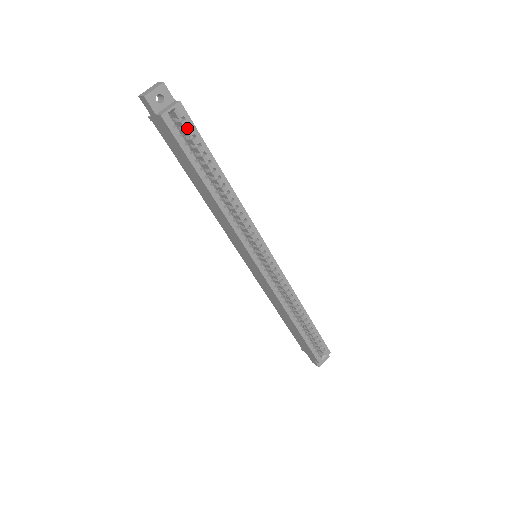
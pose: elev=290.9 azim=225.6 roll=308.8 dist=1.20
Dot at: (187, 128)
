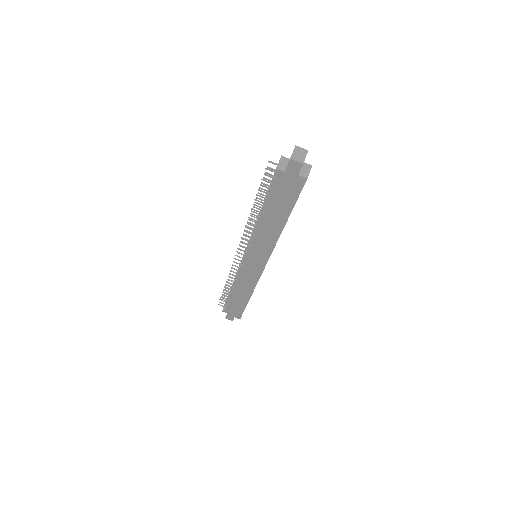
Dot at: occluded
